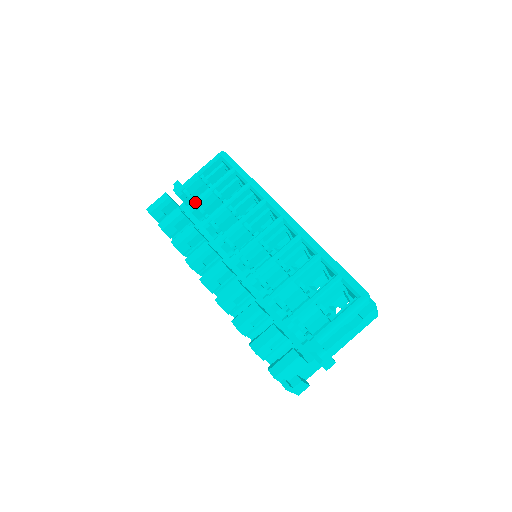
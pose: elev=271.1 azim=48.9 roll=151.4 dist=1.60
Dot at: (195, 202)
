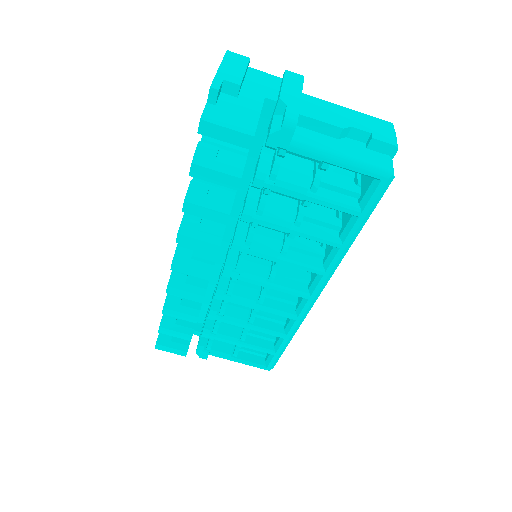
Dot at: (270, 188)
